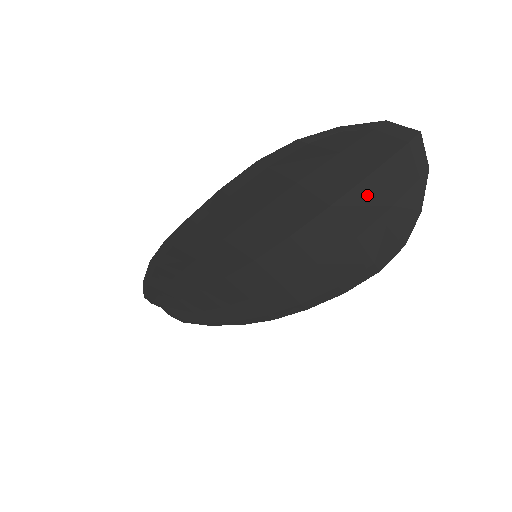
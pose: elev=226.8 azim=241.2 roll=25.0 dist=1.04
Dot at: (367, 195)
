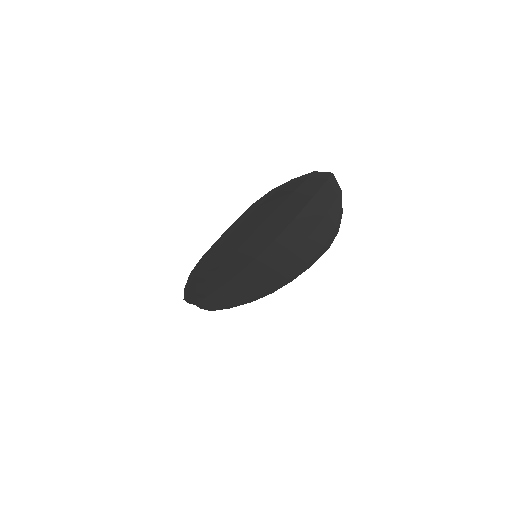
Dot at: (312, 210)
